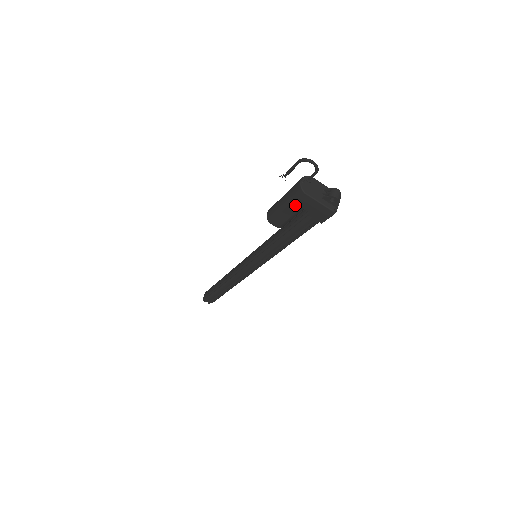
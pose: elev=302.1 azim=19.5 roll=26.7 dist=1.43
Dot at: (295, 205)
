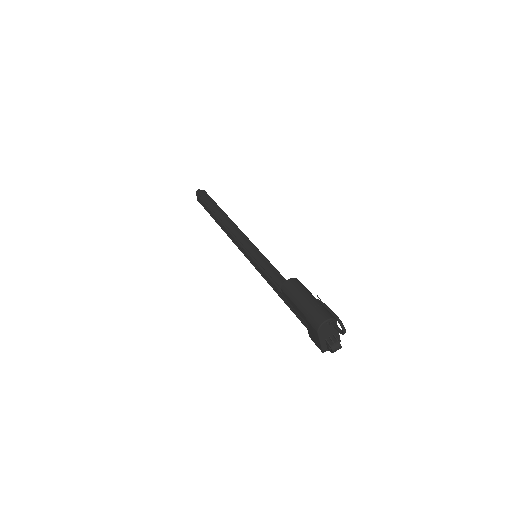
Dot at: (306, 318)
